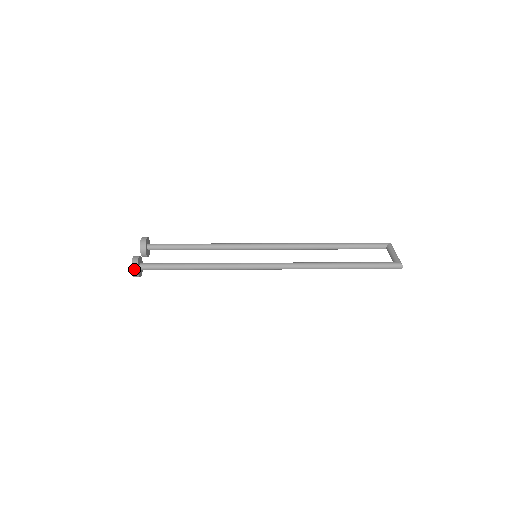
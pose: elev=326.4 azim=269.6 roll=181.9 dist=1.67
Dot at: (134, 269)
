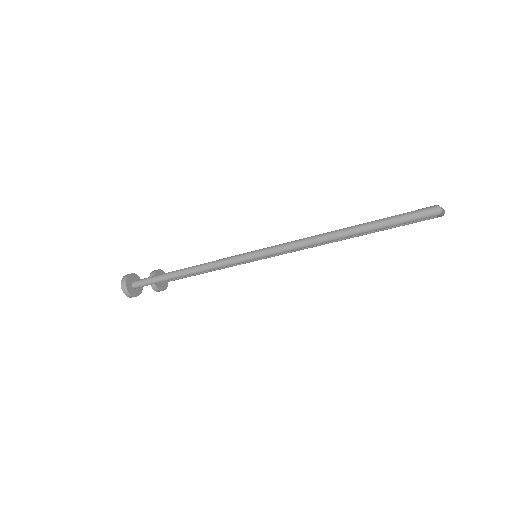
Dot at: (123, 283)
